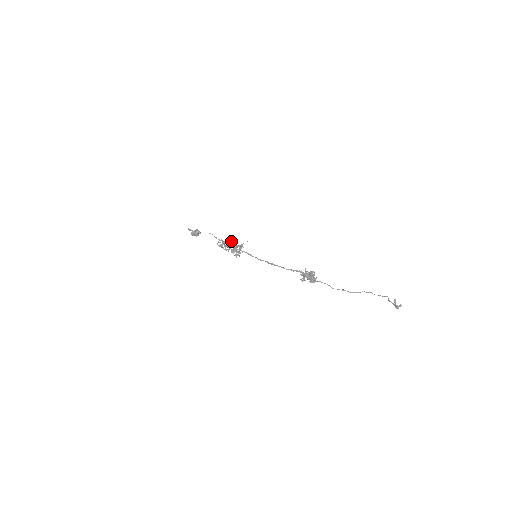
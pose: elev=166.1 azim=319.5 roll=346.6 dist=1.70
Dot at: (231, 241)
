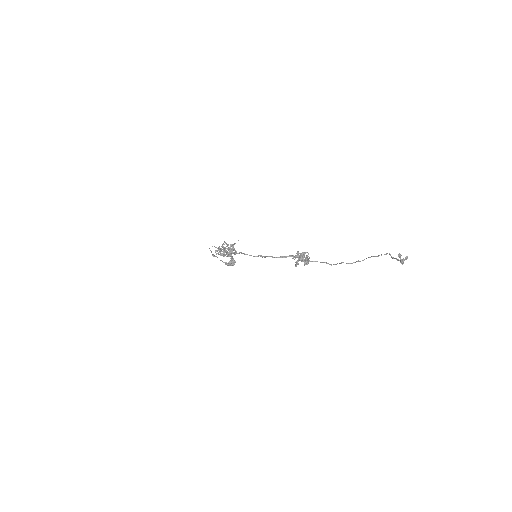
Dot at: occluded
